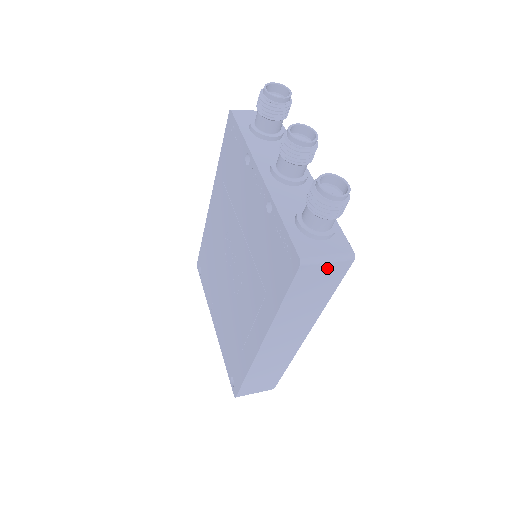
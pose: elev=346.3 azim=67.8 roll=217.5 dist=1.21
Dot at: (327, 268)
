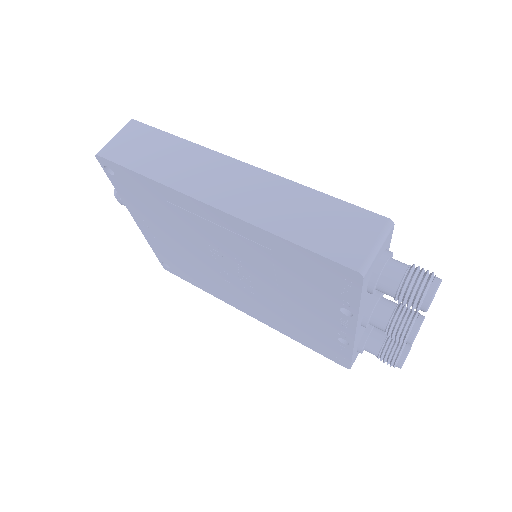
Dot at: occluded
